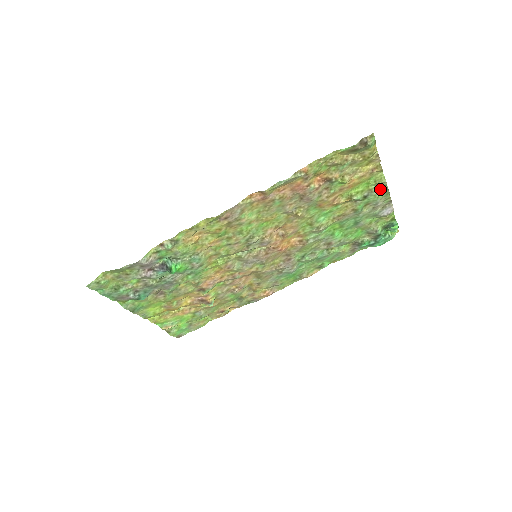
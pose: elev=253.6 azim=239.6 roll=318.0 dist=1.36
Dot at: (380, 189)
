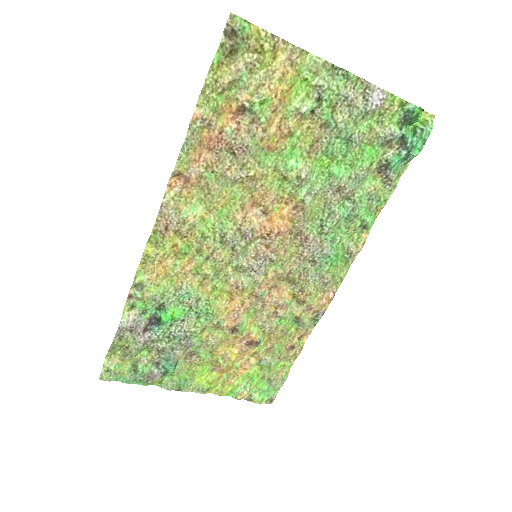
Dot at: (330, 76)
